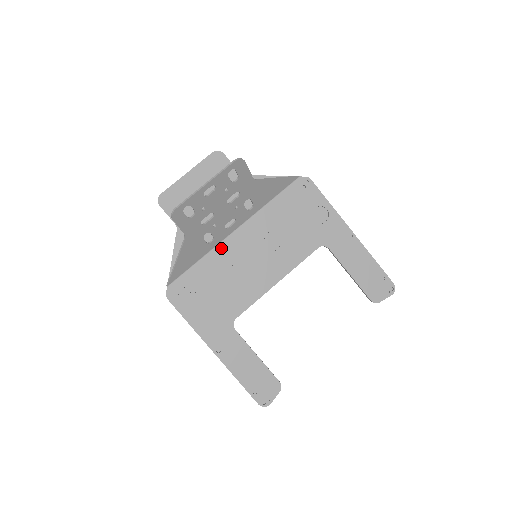
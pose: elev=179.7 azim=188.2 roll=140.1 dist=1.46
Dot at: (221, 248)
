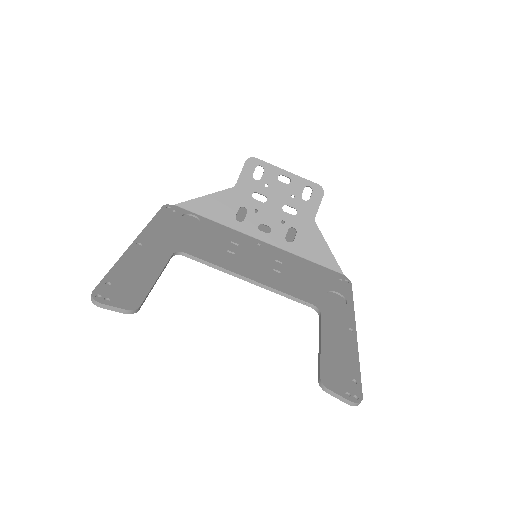
Dot at: (238, 234)
